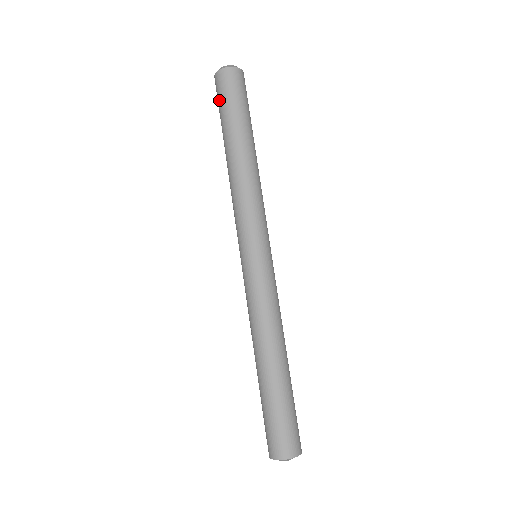
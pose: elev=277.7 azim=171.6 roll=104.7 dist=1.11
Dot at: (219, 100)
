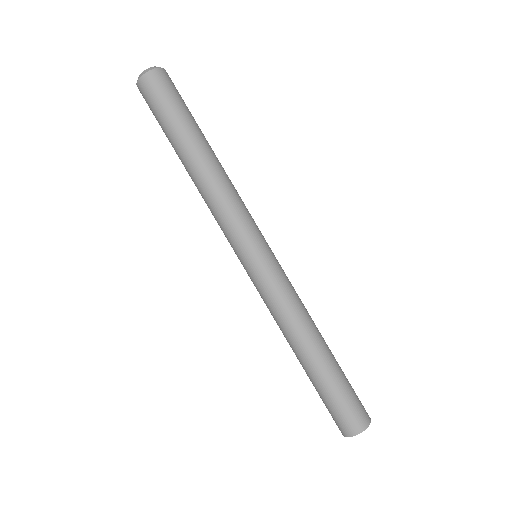
Dot at: occluded
